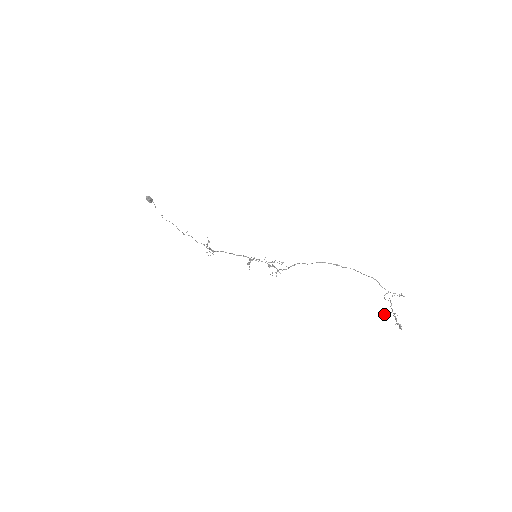
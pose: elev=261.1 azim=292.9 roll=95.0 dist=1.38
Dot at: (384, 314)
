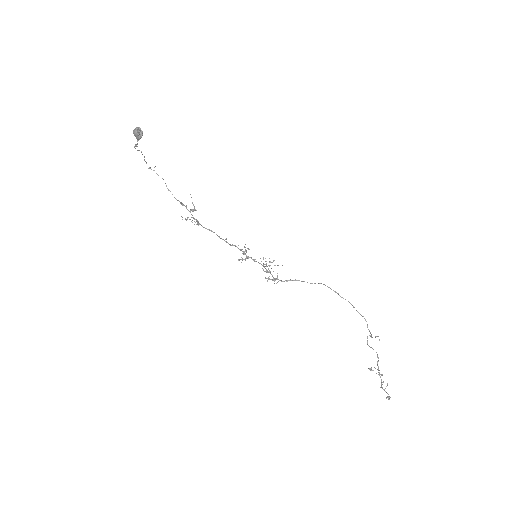
Dot at: (369, 368)
